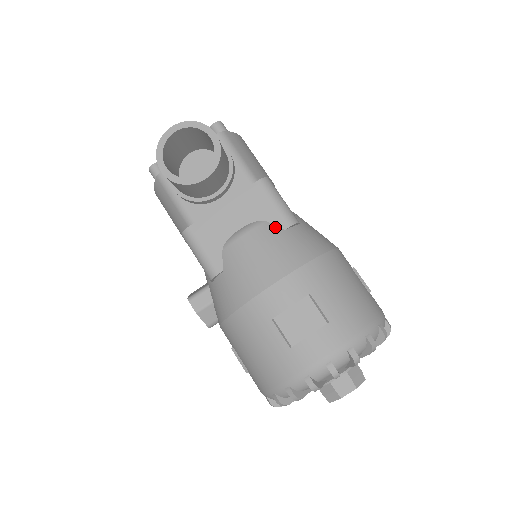
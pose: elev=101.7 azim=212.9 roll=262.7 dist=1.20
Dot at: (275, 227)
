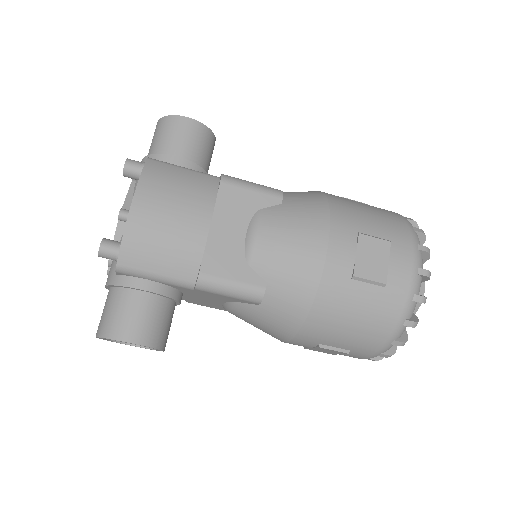
Dot at: (248, 306)
